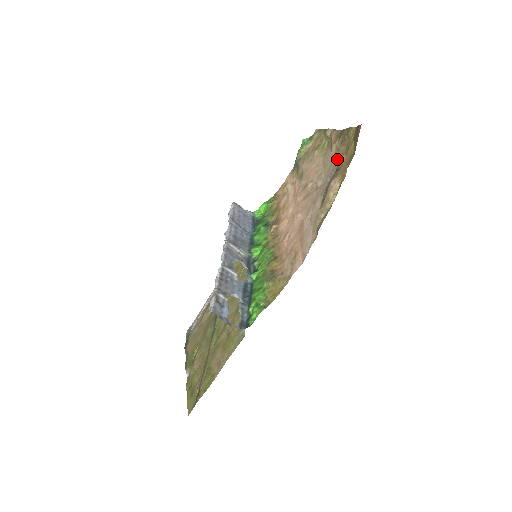
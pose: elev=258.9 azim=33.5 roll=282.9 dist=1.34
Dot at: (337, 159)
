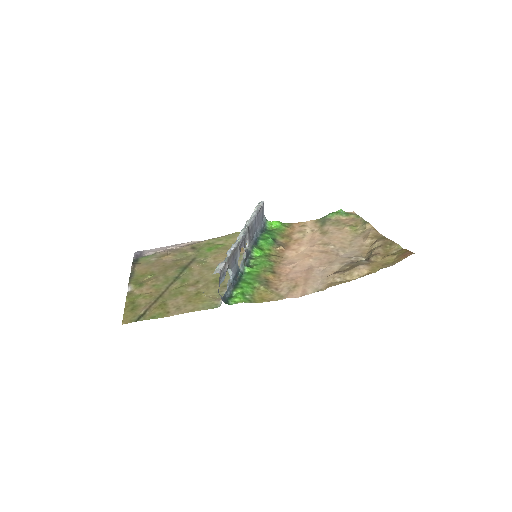
Dot at: (367, 251)
